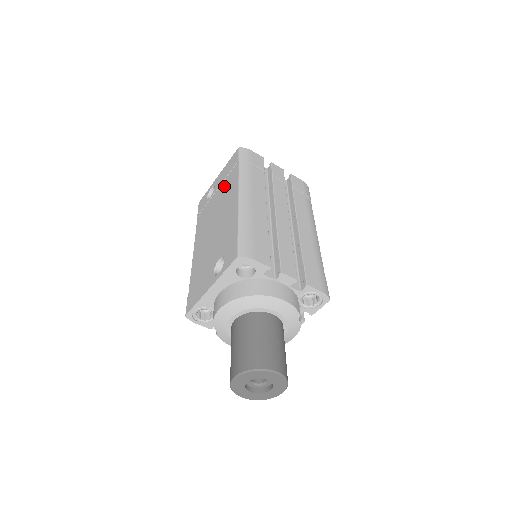
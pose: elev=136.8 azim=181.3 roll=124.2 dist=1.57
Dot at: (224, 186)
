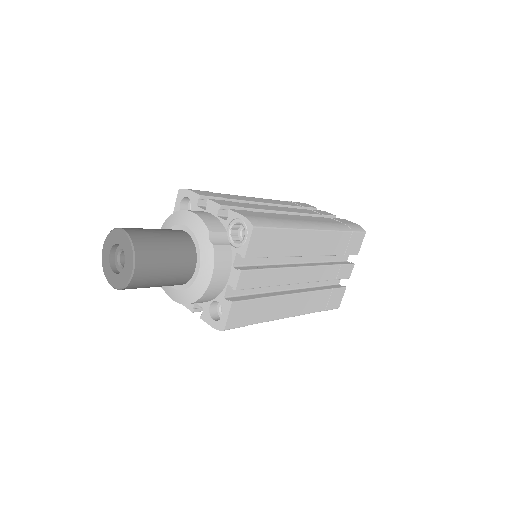
Dot at: occluded
